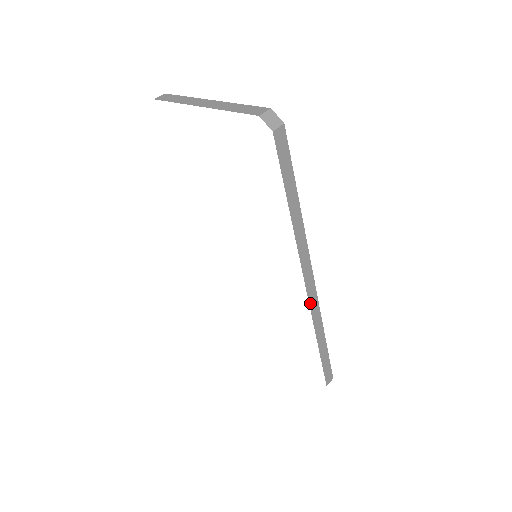
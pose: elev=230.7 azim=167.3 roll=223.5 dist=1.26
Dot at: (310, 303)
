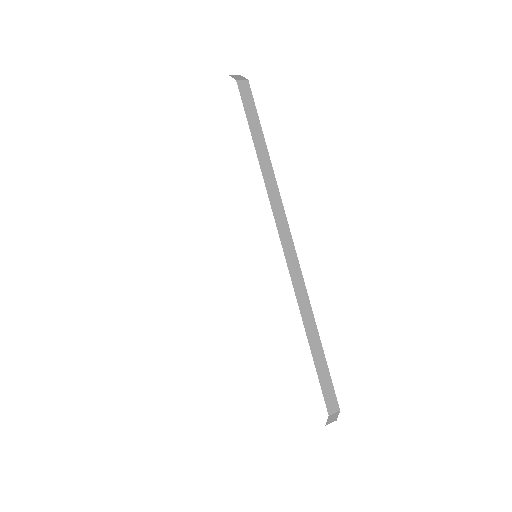
Dot at: (288, 265)
